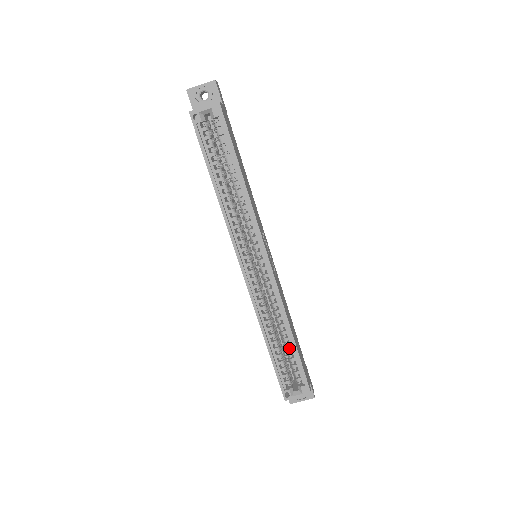
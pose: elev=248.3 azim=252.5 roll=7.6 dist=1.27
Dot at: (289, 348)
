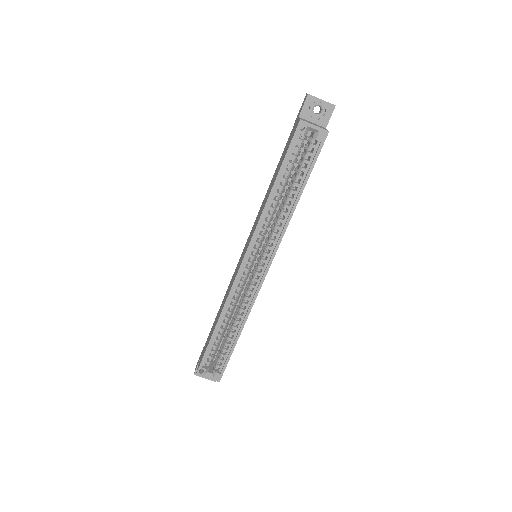
Dot at: (229, 340)
